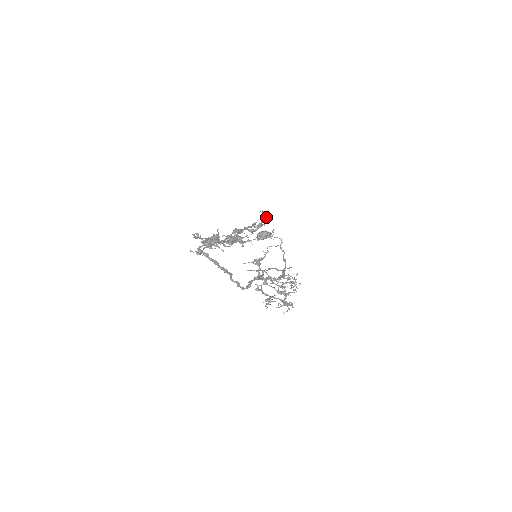
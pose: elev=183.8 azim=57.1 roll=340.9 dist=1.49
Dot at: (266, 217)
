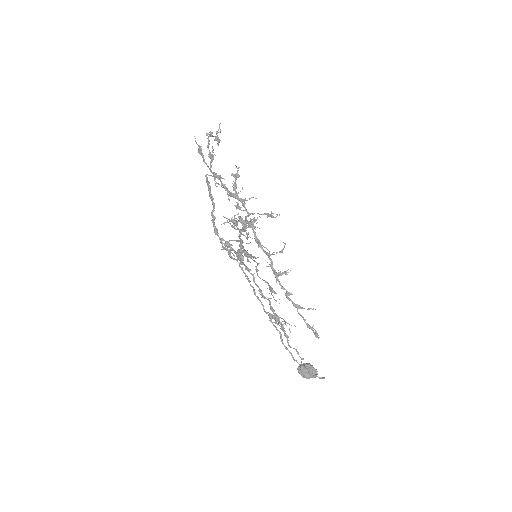
Dot at: (313, 325)
